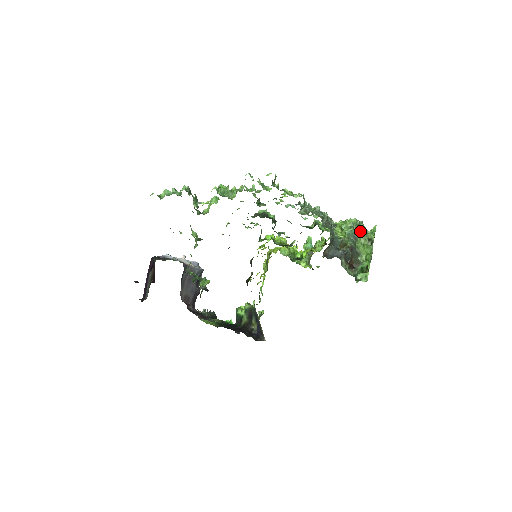
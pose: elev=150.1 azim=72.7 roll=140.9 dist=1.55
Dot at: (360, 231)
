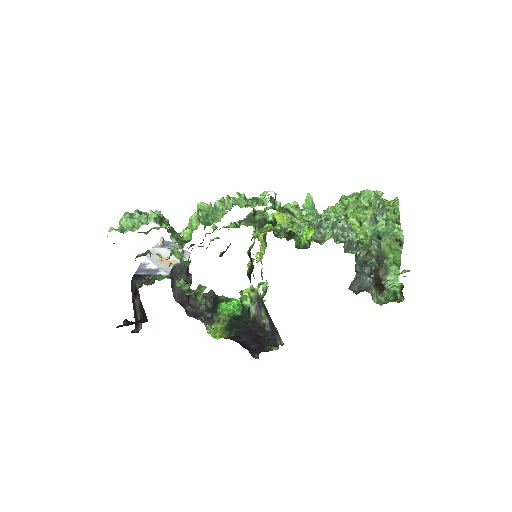
Dot at: (385, 231)
